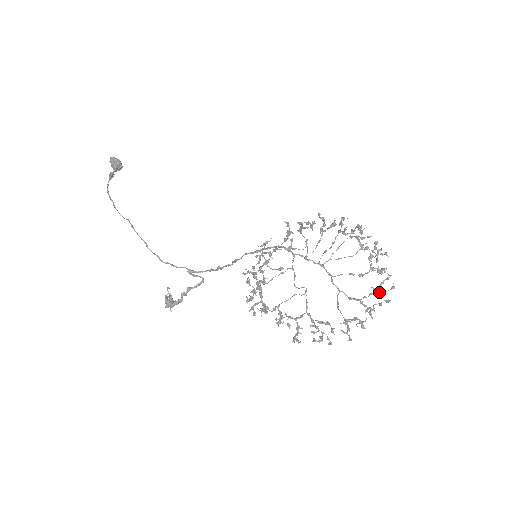
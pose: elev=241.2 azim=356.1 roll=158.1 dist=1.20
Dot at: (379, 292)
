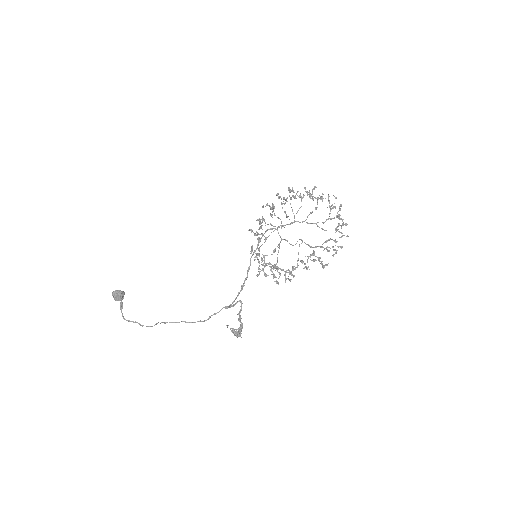
Dot at: (332, 208)
